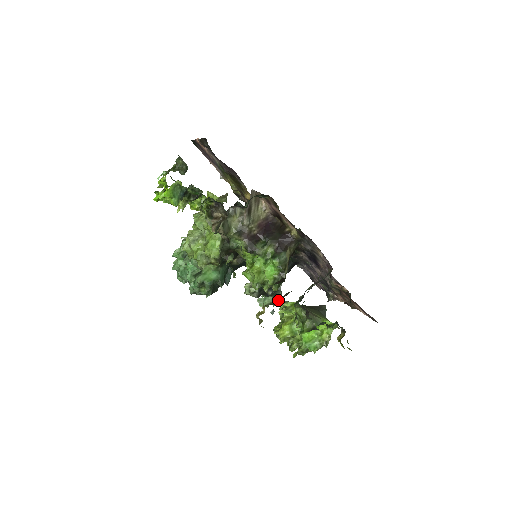
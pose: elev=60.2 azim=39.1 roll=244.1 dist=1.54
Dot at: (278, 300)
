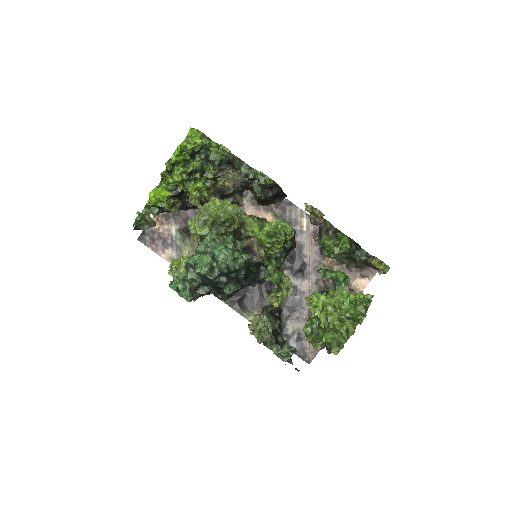
Dot at: occluded
